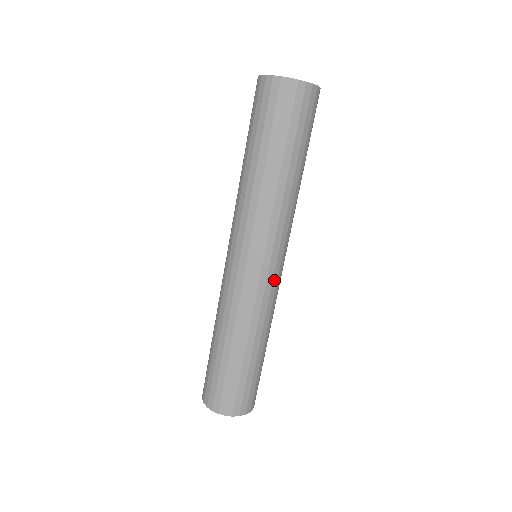
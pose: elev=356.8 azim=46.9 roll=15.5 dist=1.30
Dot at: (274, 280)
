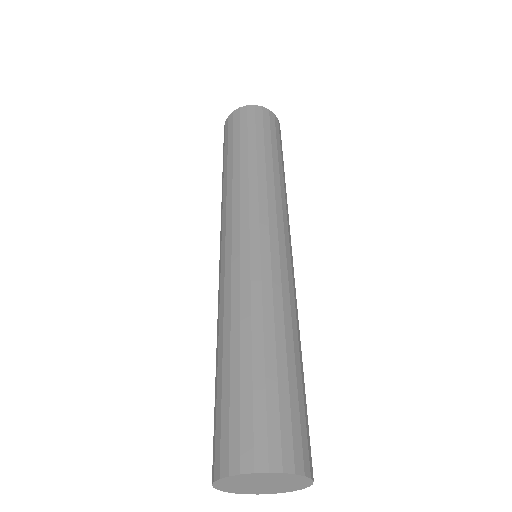
Dot at: (263, 249)
